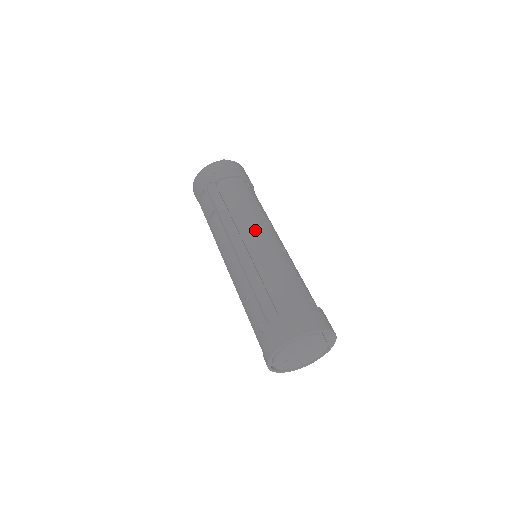
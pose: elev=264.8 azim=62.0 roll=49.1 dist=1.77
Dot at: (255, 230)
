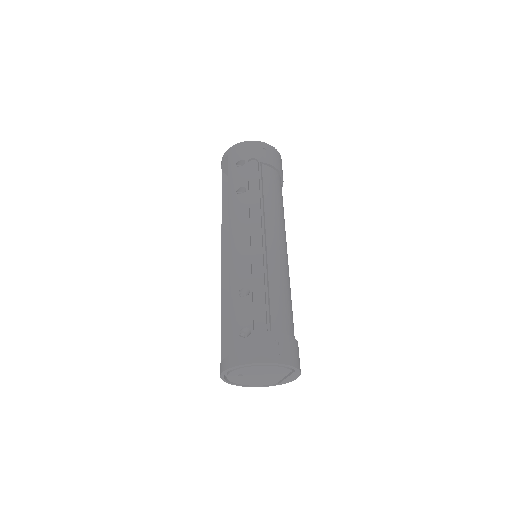
Dot at: (278, 235)
